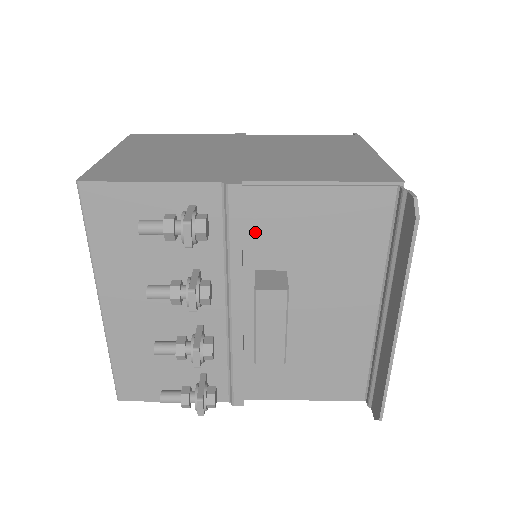
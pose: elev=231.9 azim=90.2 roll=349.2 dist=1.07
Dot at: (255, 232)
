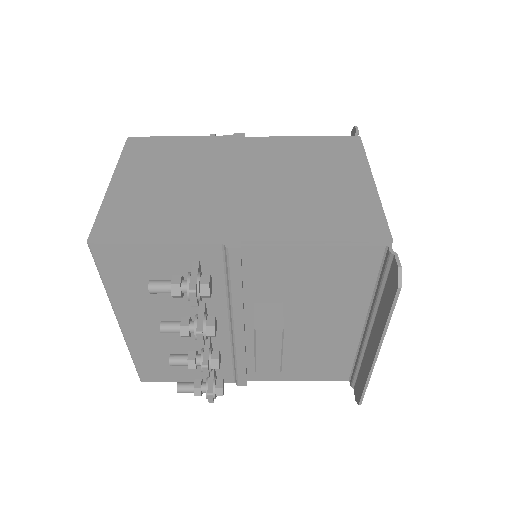
Dot at: (254, 277)
